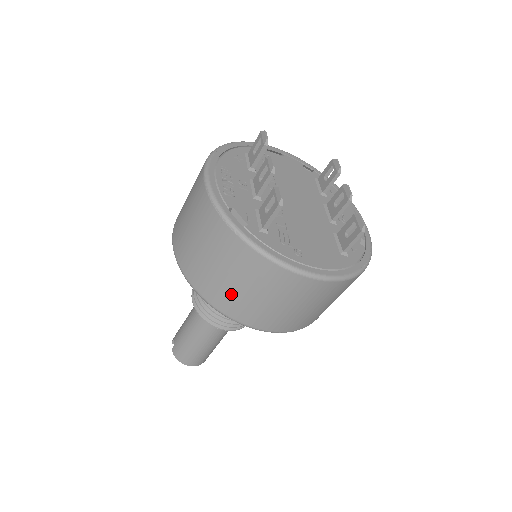
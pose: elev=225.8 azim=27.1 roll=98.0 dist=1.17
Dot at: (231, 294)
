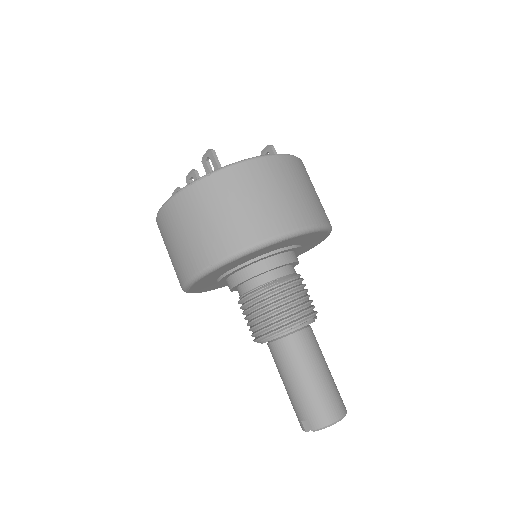
Dot at: (253, 216)
